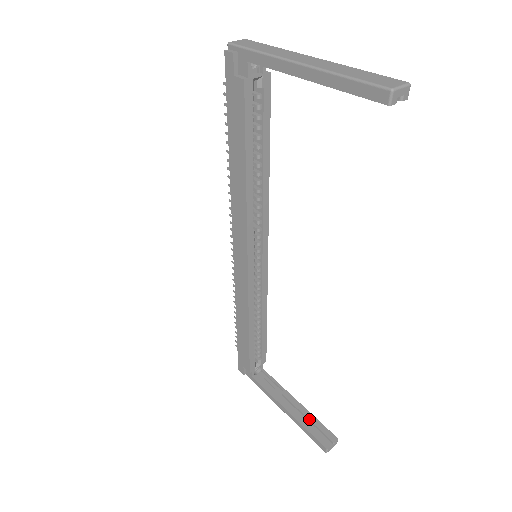
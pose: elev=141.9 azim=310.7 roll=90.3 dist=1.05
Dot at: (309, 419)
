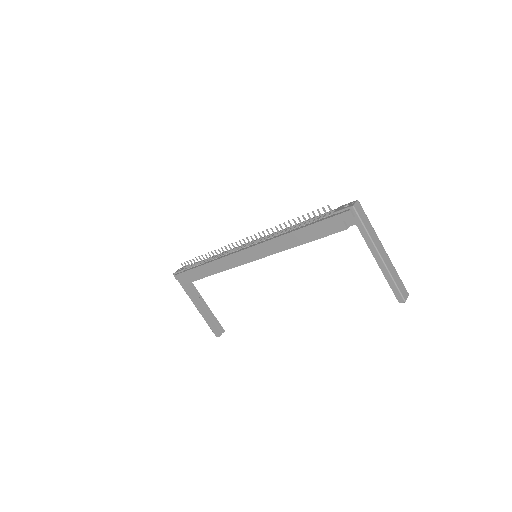
Dot at: (212, 318)
